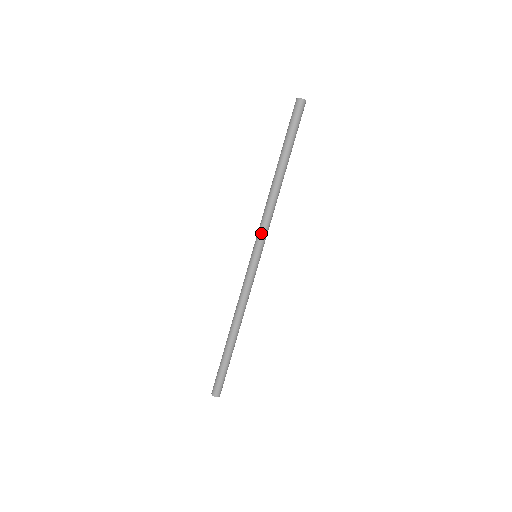
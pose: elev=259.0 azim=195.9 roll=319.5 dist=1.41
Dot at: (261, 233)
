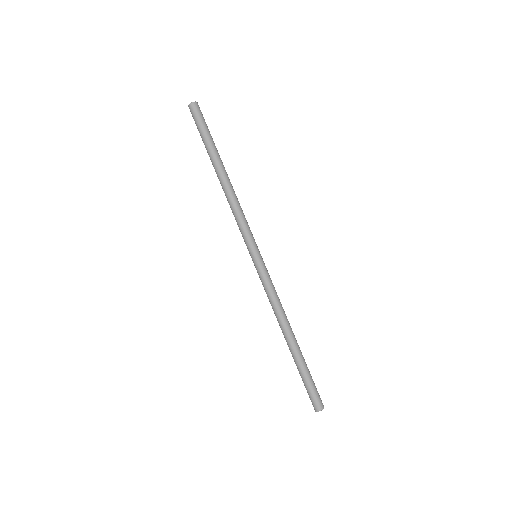
Dot at: (247, 232)
